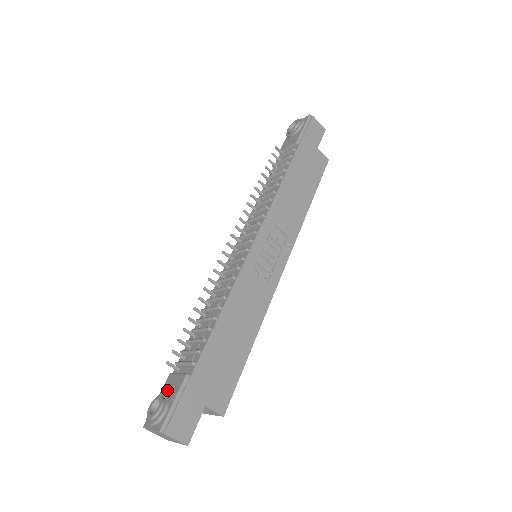
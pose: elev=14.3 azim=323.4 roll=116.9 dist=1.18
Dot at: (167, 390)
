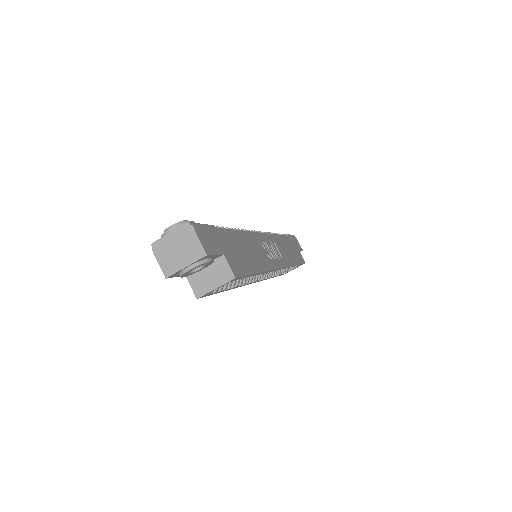
Dot at: occluded
